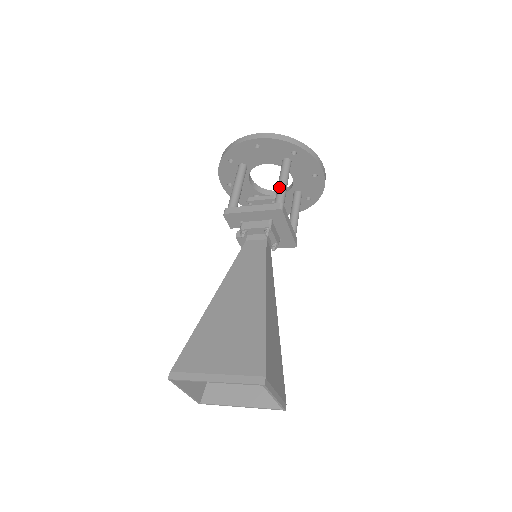
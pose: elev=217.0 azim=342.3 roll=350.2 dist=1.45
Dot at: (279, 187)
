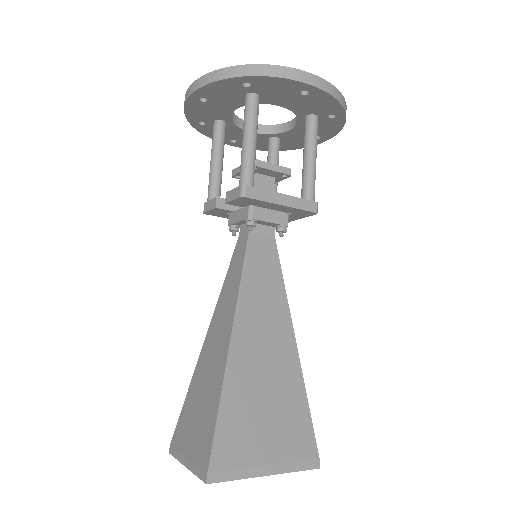
Dot at: (312, 170)
